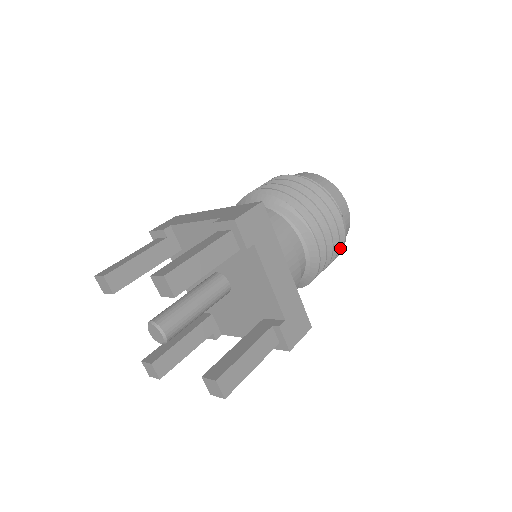
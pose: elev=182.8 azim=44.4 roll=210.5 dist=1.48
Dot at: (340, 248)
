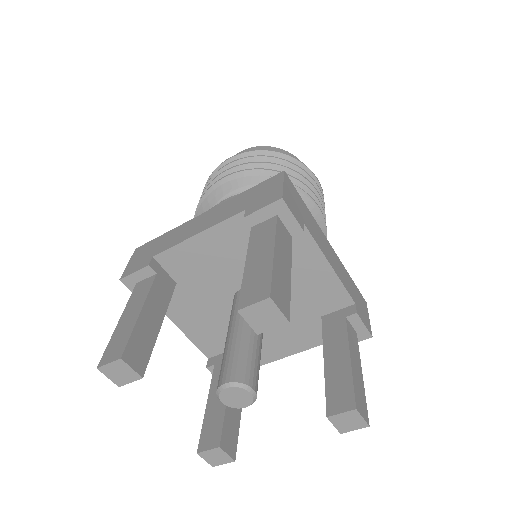
Dot at: occluded
